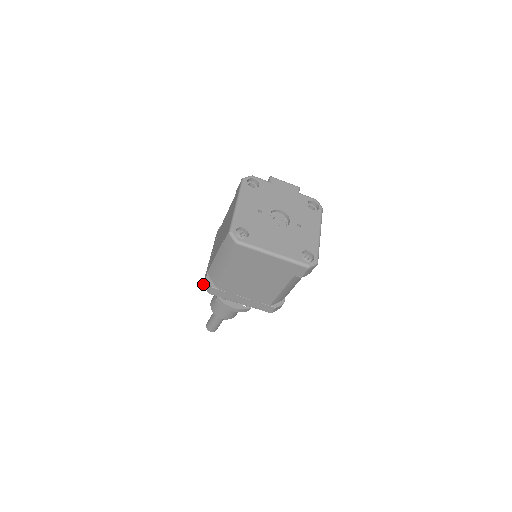
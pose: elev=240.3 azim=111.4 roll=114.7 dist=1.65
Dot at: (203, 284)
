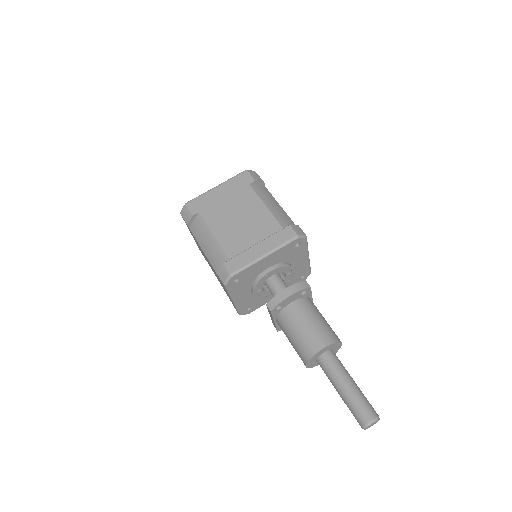
Dot at: (223, 283)
